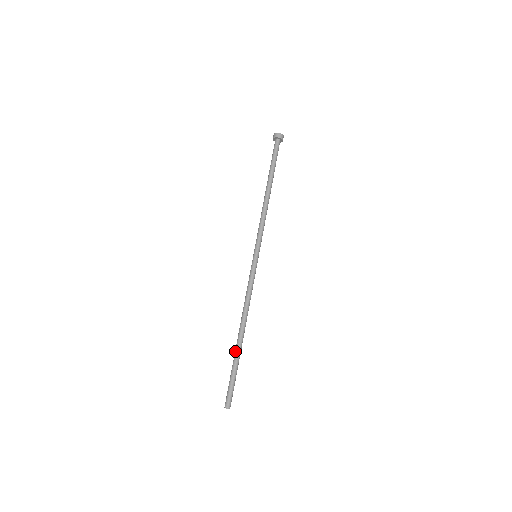
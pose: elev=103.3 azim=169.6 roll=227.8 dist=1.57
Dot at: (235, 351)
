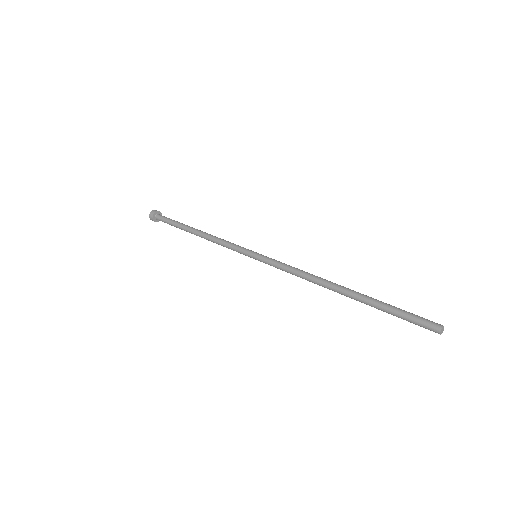
Dot at: (361, 297)
